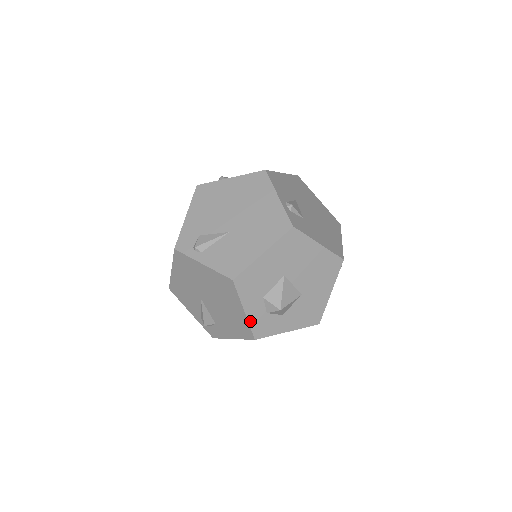
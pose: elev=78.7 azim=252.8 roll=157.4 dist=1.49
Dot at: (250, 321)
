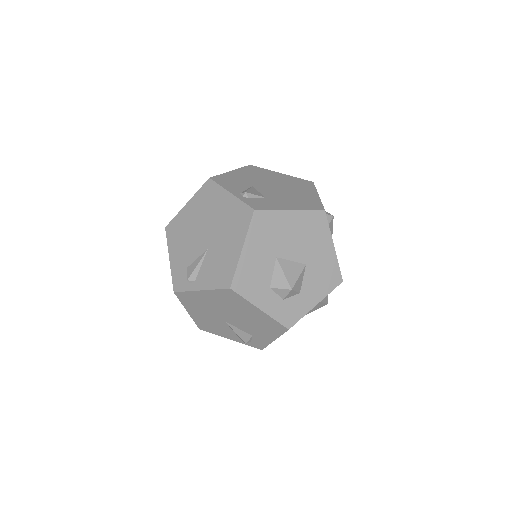
Dot at: (272, 315)
